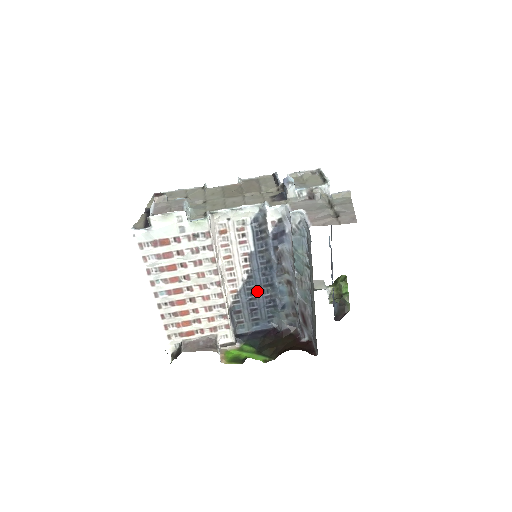
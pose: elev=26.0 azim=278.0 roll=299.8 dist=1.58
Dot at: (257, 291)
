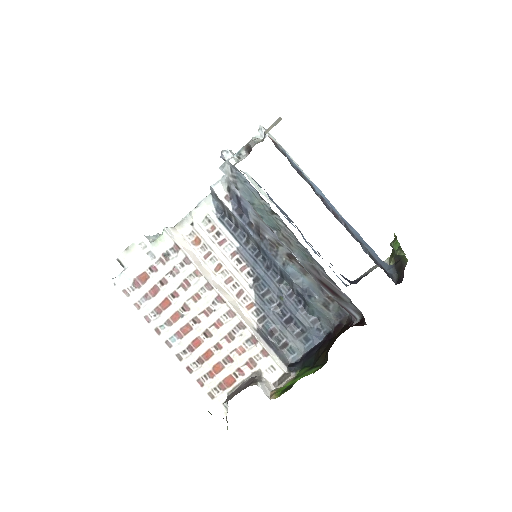
Dot at: (276, 294)
